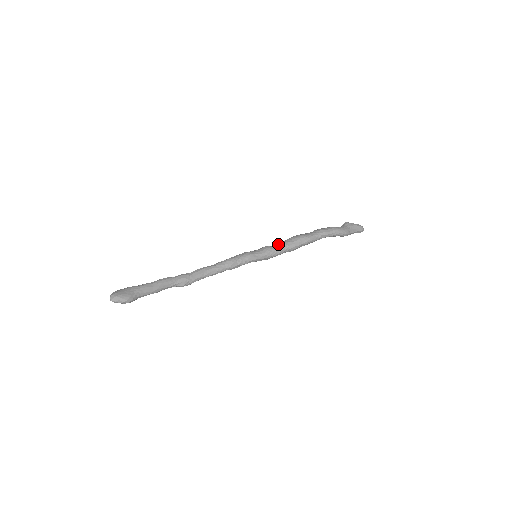
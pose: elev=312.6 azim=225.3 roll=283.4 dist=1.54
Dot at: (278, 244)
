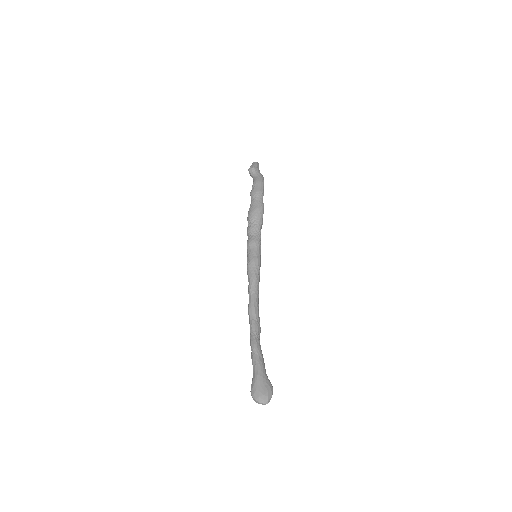
Dot at: (254, 231)
